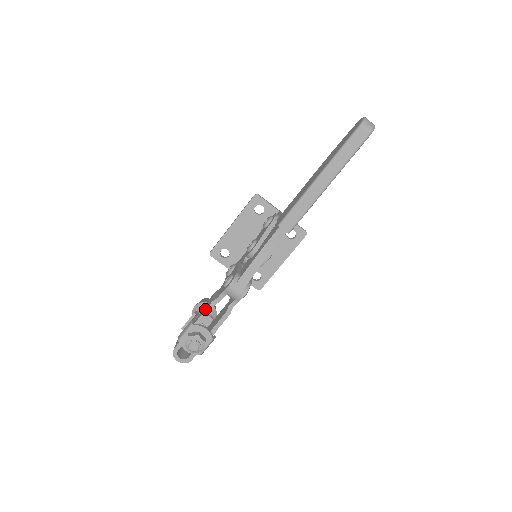
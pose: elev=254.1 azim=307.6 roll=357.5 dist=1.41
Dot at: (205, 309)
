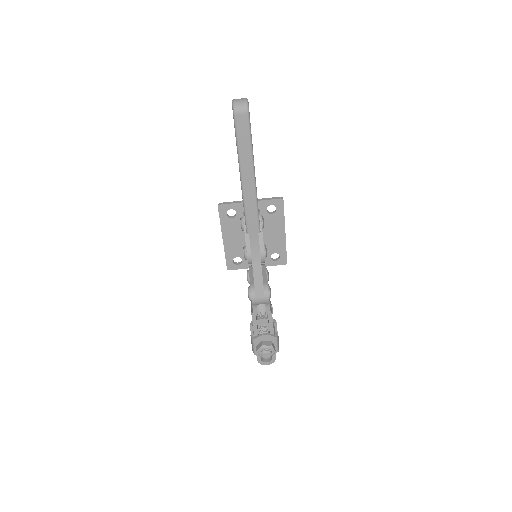
Dot at: occluded
